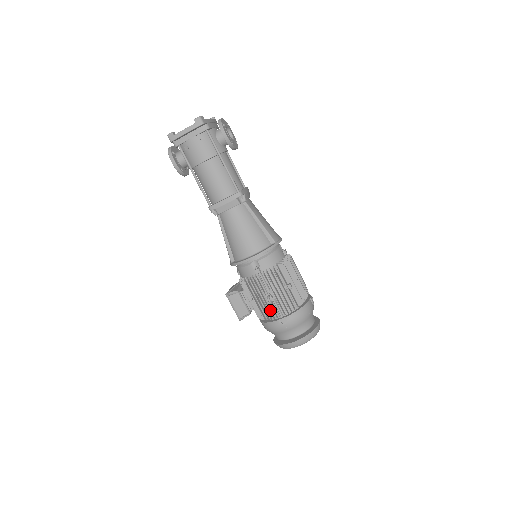
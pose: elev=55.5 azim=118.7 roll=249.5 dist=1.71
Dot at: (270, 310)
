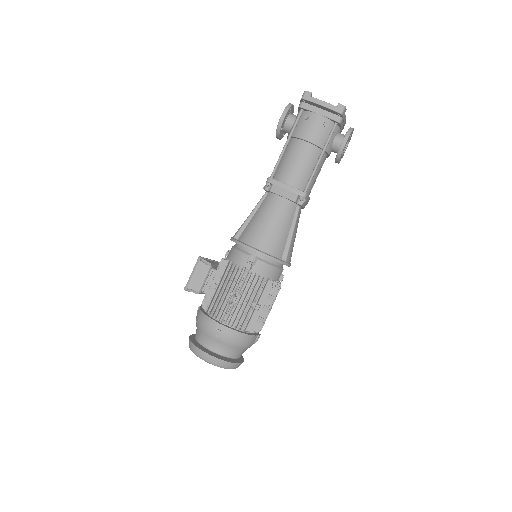
Dot at: (221, 308)
